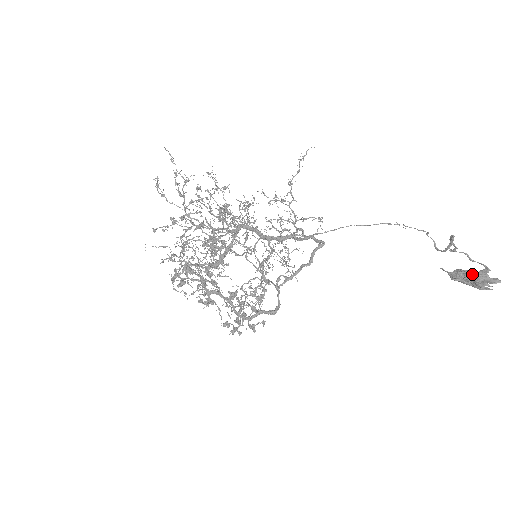
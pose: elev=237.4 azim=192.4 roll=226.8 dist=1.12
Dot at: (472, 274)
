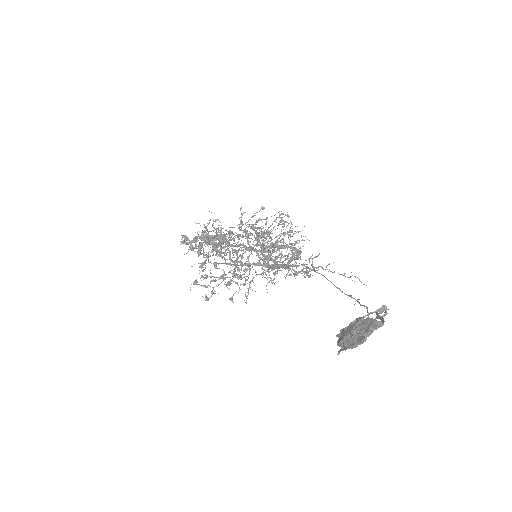
Dot at: occluded
